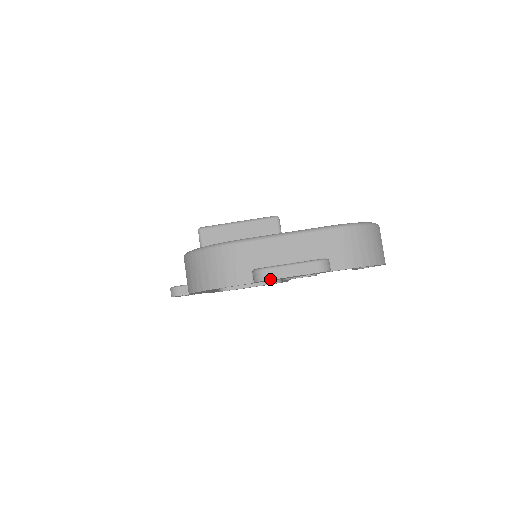
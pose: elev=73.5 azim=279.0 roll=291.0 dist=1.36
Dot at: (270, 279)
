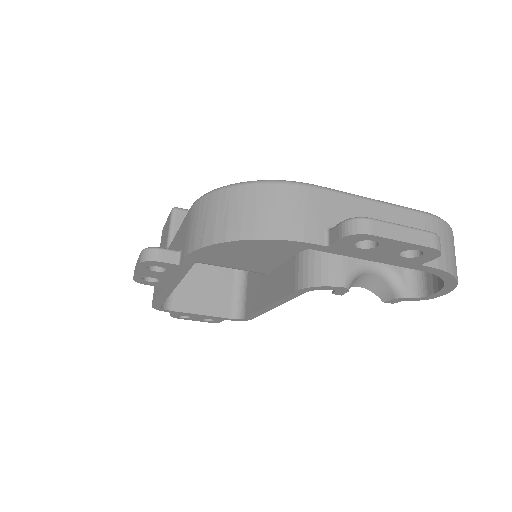
Dot at: (375, 234)
